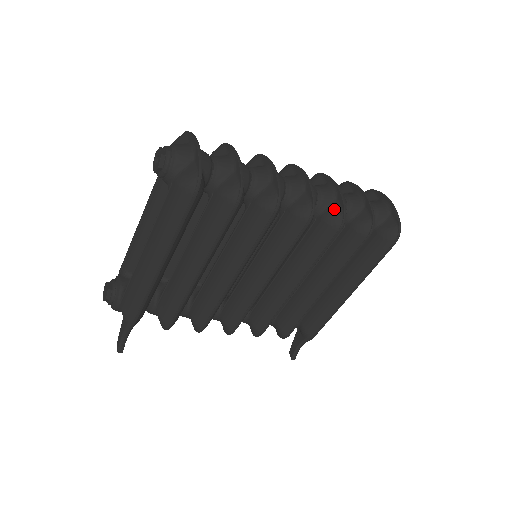
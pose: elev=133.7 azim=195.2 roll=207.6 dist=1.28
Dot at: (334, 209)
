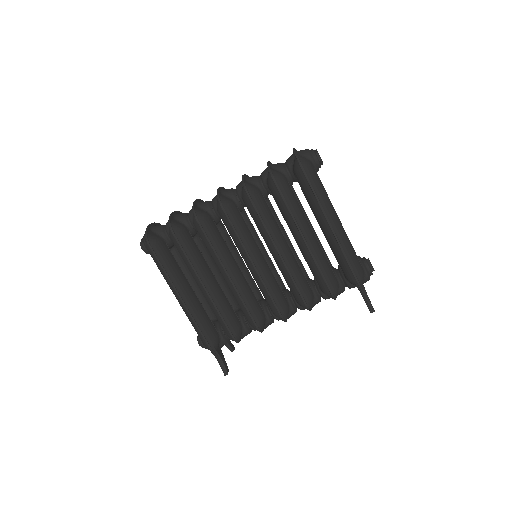
Dot at: (242, 188)
